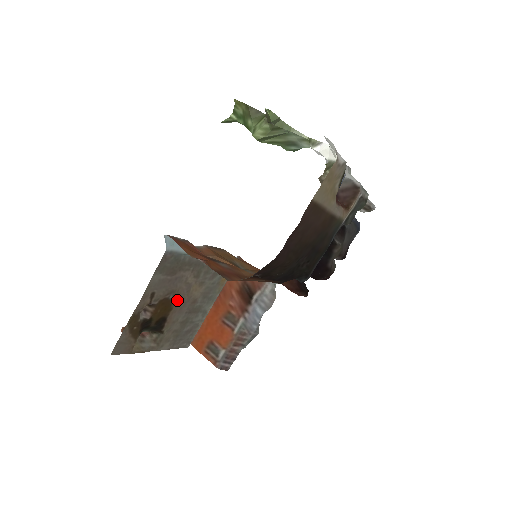
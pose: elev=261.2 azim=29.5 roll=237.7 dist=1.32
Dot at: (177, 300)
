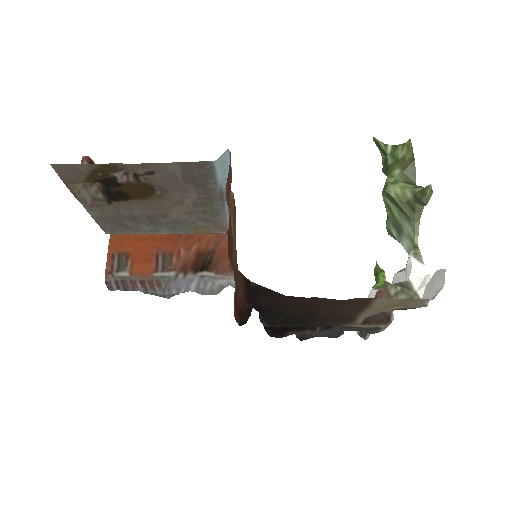
Dot at: (157, 199)
